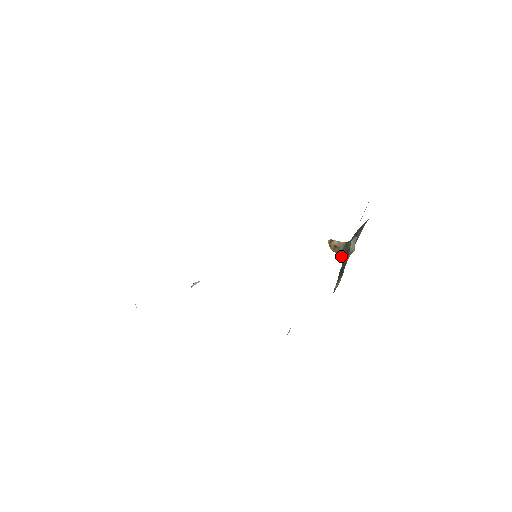
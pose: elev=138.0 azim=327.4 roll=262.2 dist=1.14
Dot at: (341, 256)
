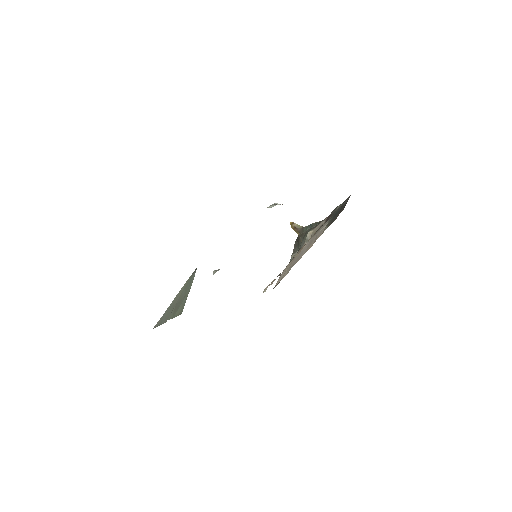
Dot at: occluded
